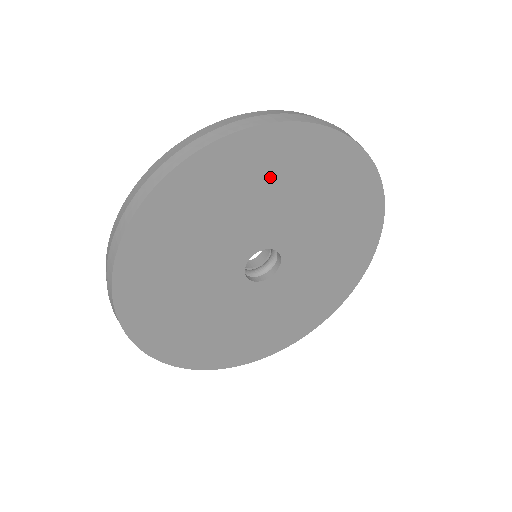
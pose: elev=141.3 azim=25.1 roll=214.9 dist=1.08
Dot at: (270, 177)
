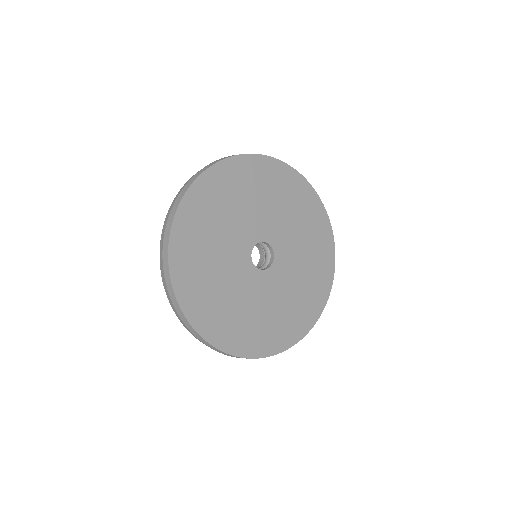
Dot at: (274, 191)
